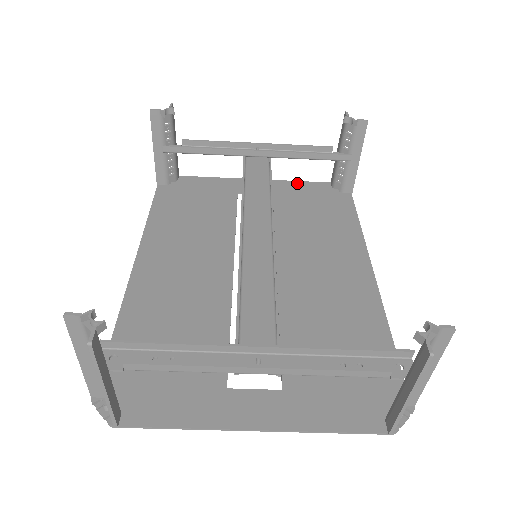
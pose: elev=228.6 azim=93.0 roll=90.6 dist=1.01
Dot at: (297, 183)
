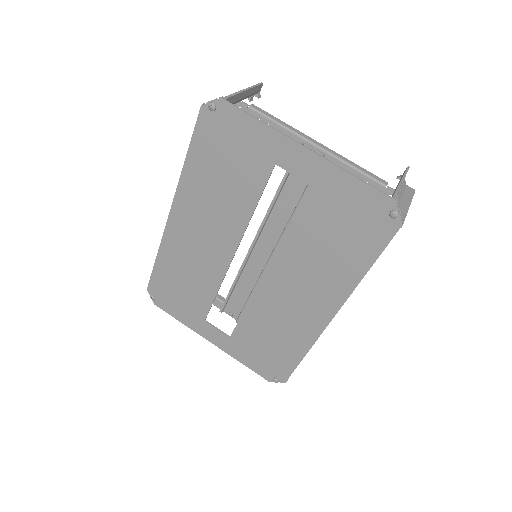
Dot at: (243, 360)
